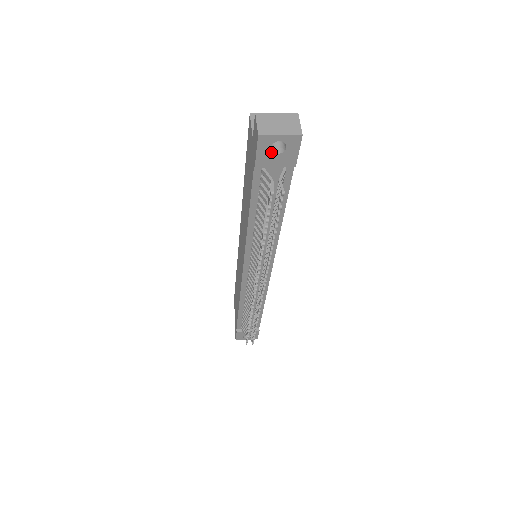
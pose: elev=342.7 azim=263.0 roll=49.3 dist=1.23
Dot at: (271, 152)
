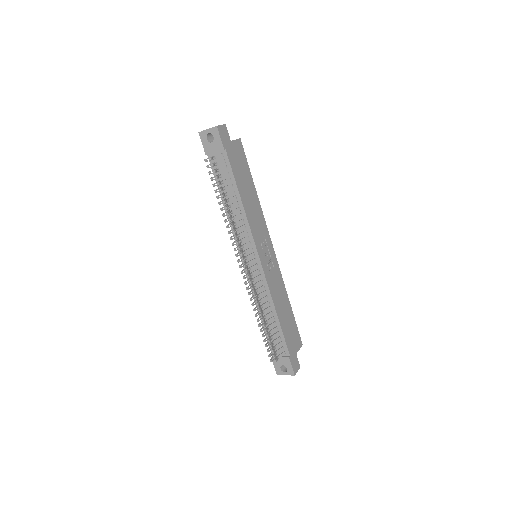
Dot at: (208, 142)
